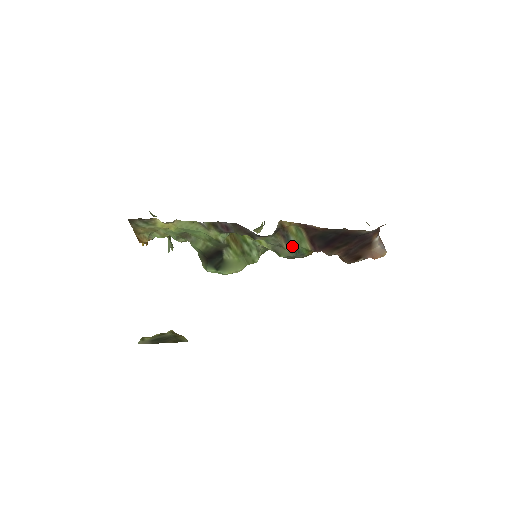
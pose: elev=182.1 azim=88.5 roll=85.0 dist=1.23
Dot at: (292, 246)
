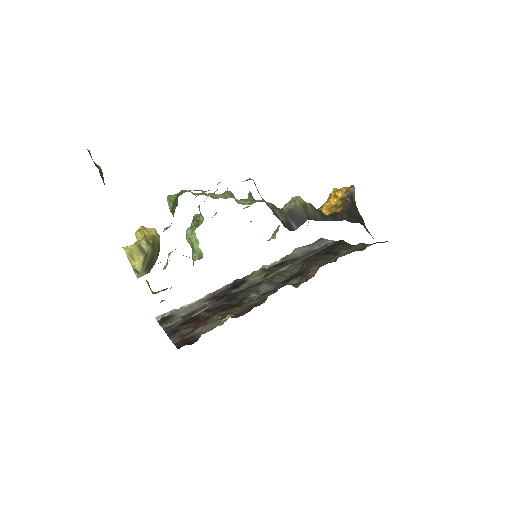
Dot at: occluded
